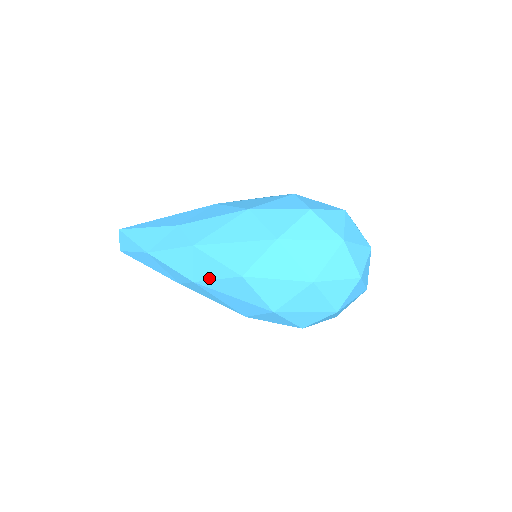
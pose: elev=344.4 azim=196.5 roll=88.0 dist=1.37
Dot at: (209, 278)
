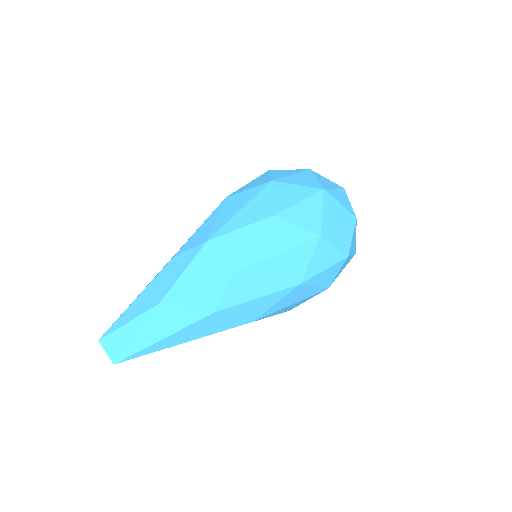
Dot at: (245, 251)
